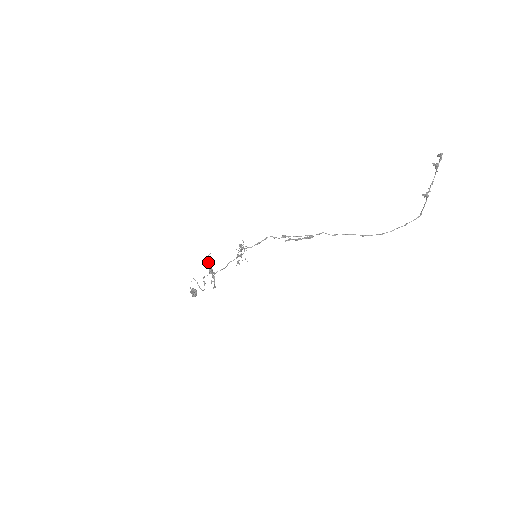
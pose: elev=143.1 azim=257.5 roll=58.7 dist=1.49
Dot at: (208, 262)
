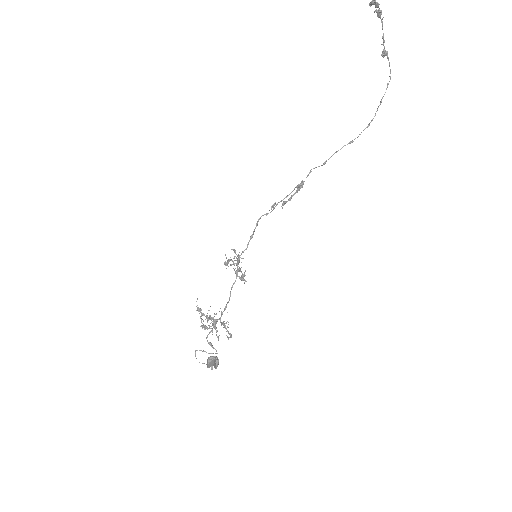
Dot at: (201, 314)
